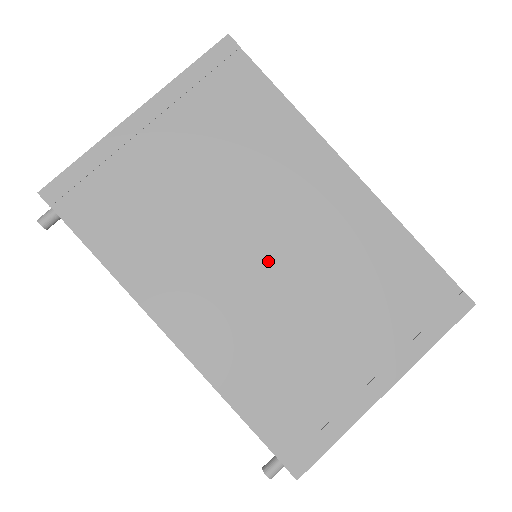
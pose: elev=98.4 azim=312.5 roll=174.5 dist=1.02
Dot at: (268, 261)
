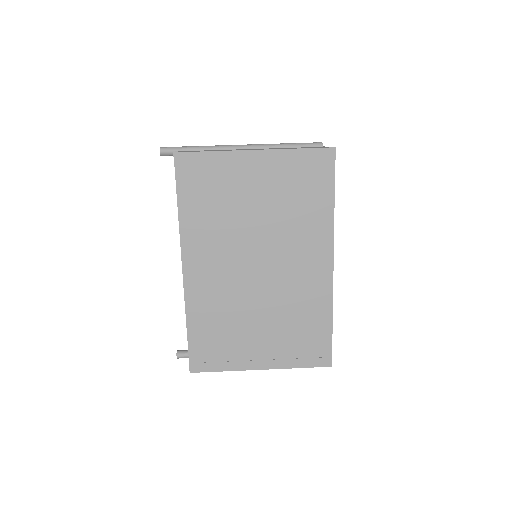
Dot at: (257, 274)
